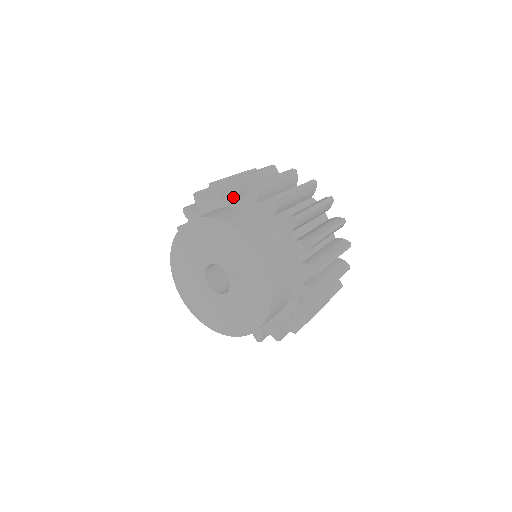
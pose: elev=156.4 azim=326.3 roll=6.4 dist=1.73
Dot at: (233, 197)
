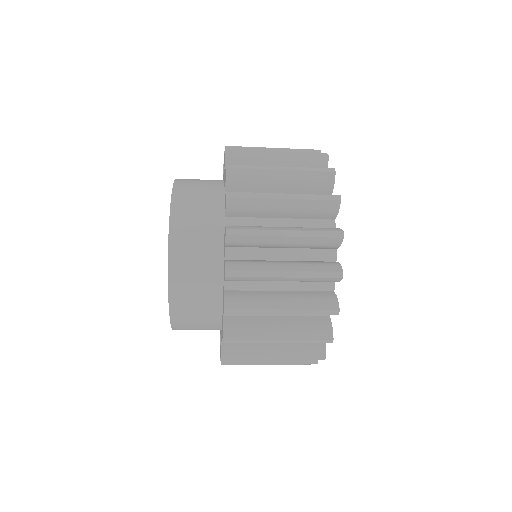
Dot at: occluded
